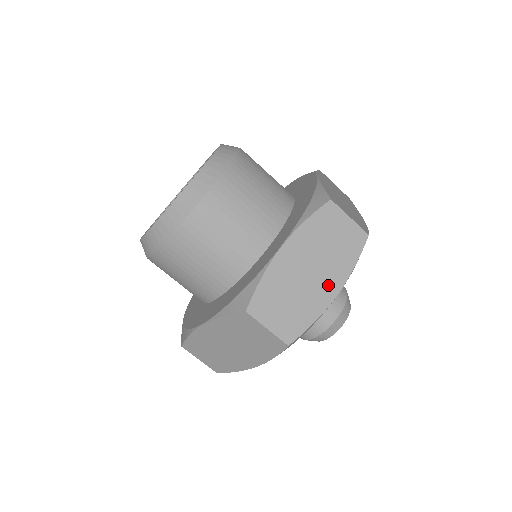
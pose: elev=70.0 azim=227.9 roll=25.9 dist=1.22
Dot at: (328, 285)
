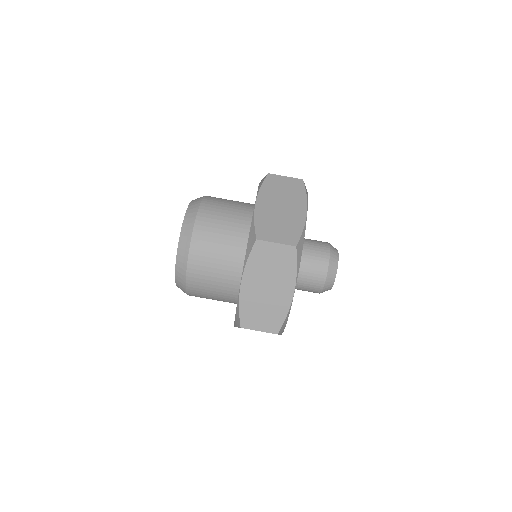
Dot at: (297, 209)
